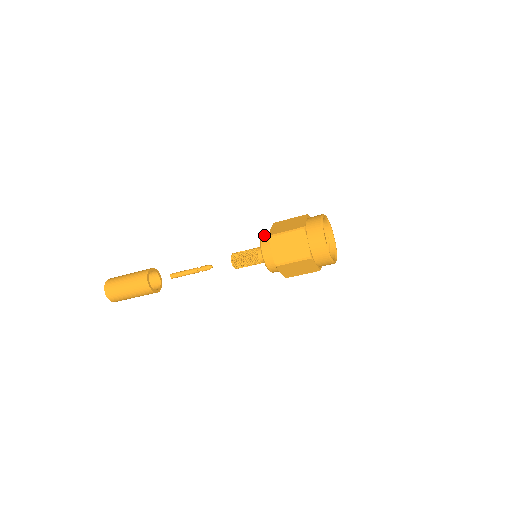
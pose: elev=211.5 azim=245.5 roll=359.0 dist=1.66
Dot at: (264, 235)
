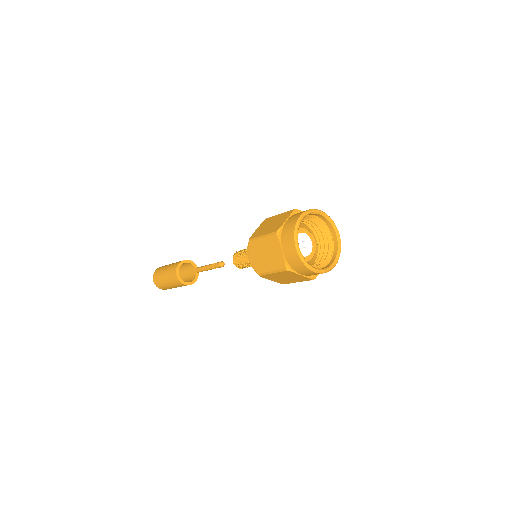
Dot at: (250, 259)
